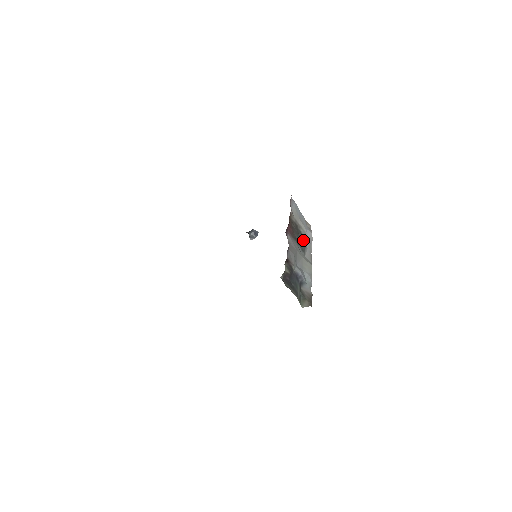
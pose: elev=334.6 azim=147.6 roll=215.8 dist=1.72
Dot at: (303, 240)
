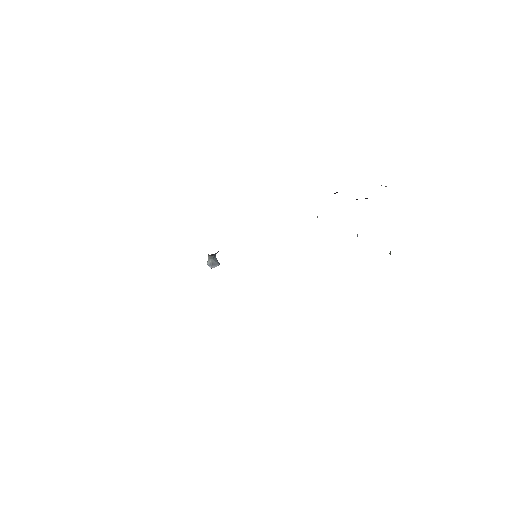
Dot at: occluded
